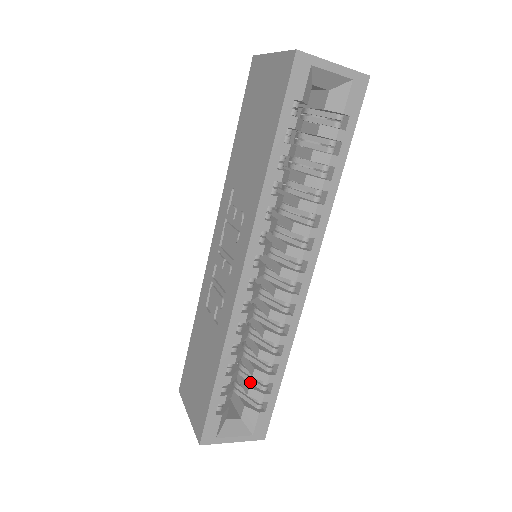
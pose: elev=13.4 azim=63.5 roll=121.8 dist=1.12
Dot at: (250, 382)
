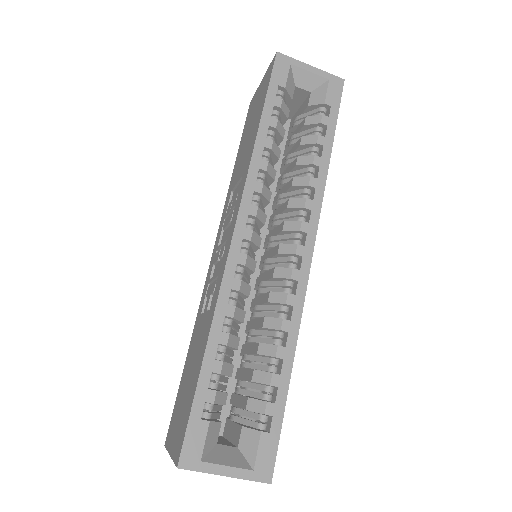
Dot at: (250, 396)
